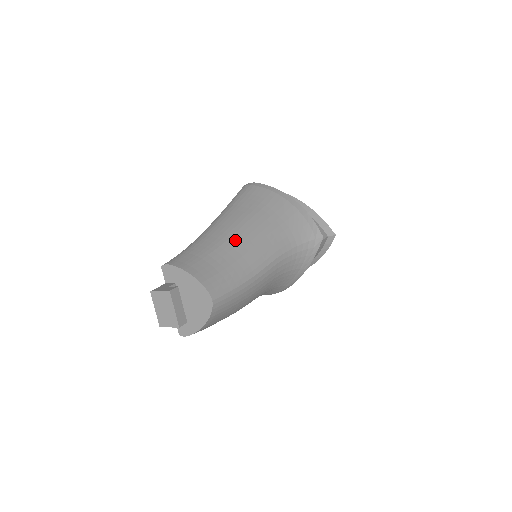
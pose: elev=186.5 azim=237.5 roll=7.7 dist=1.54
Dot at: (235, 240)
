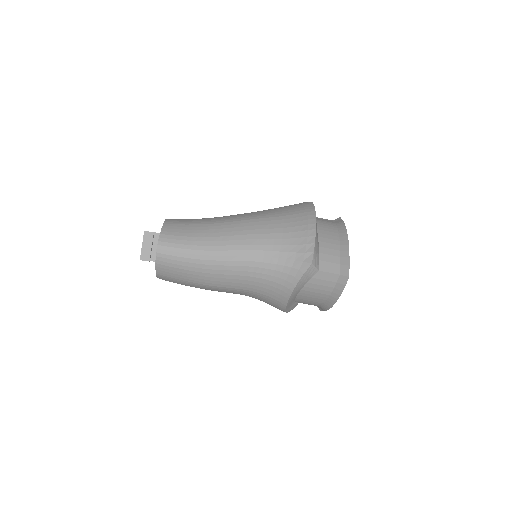
Dot at: (224, 225)
